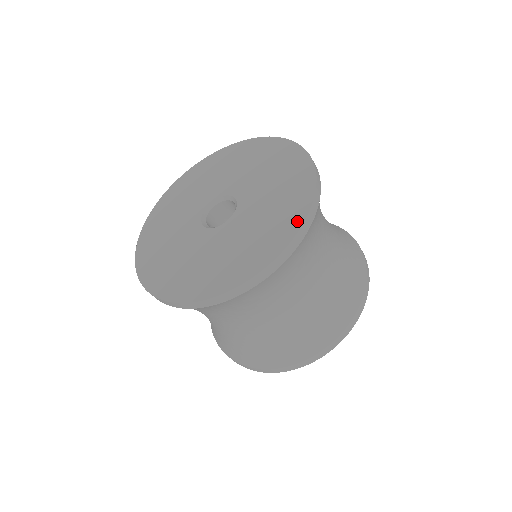
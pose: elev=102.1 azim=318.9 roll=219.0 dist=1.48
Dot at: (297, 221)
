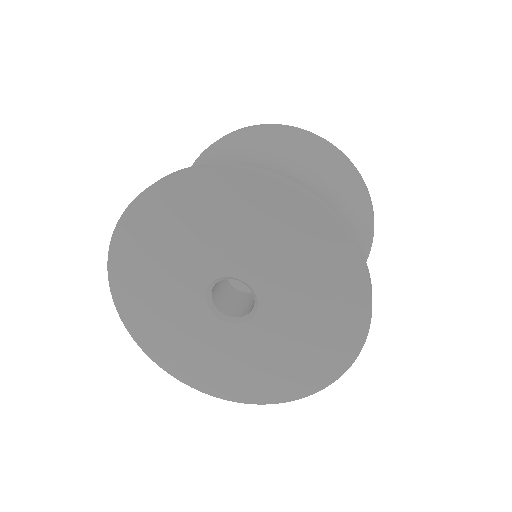
Dot at: (359, 330)
